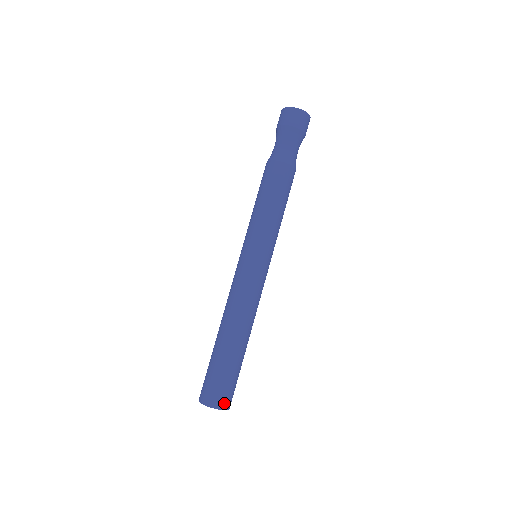
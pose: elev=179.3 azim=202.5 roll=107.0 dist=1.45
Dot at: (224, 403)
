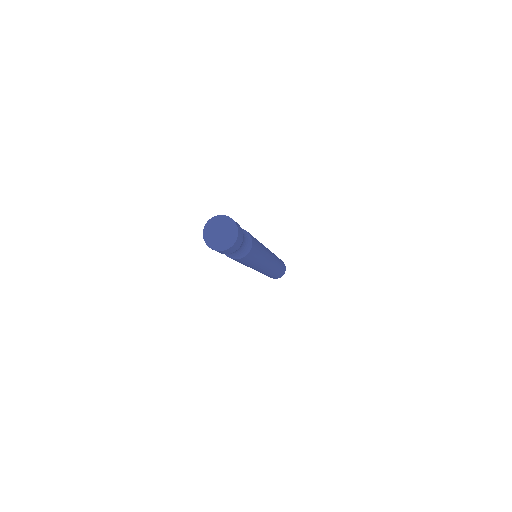
Dot at: (285, 269)
